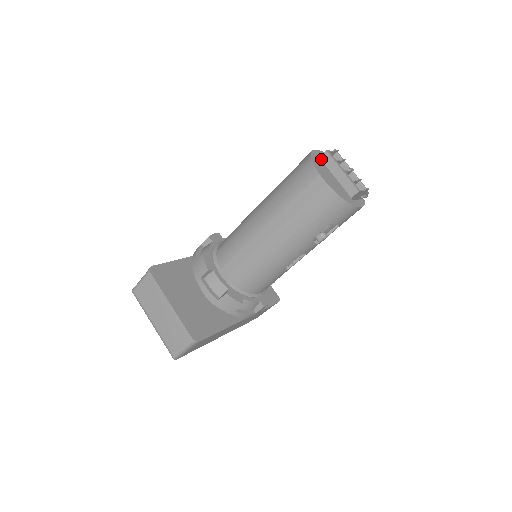
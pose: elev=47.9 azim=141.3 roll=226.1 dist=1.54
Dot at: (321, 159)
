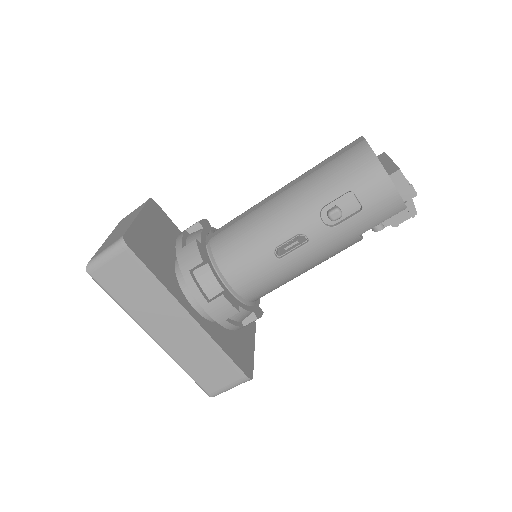
Dot at: occluded
